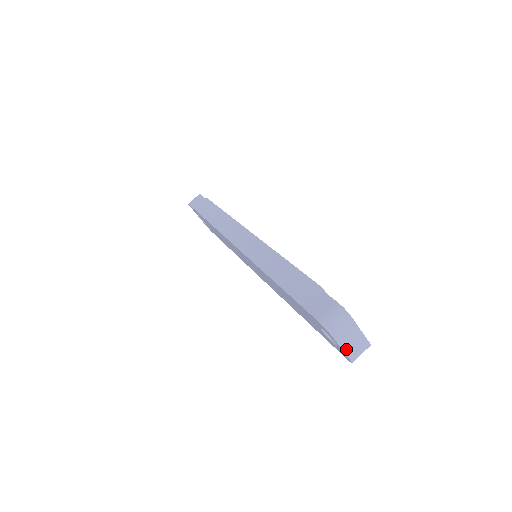
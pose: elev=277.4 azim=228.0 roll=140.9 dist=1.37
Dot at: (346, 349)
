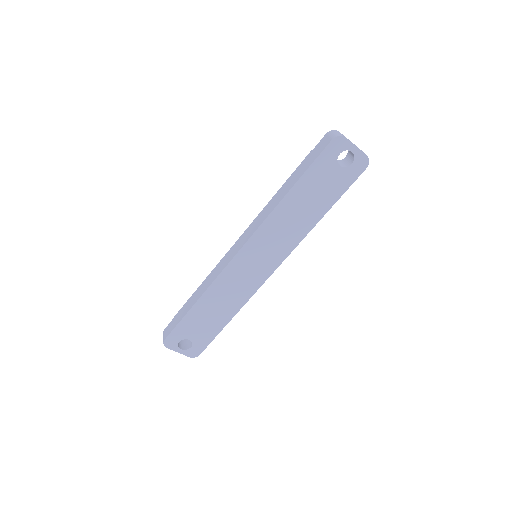
Dot at: (358, 148)
